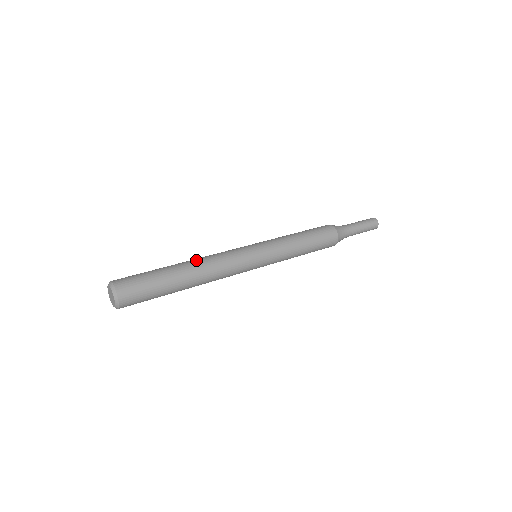
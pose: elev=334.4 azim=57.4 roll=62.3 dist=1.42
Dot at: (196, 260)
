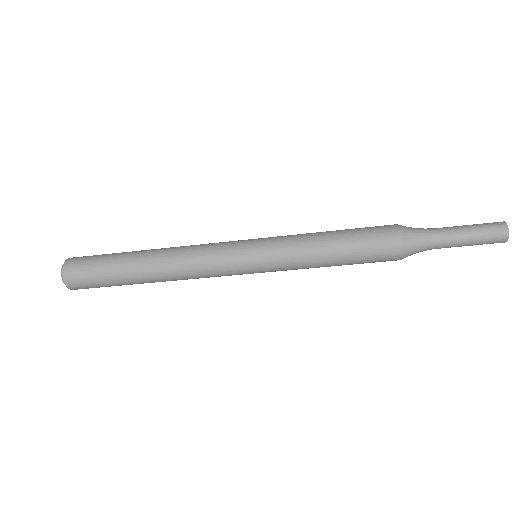
Dot at: occluded
